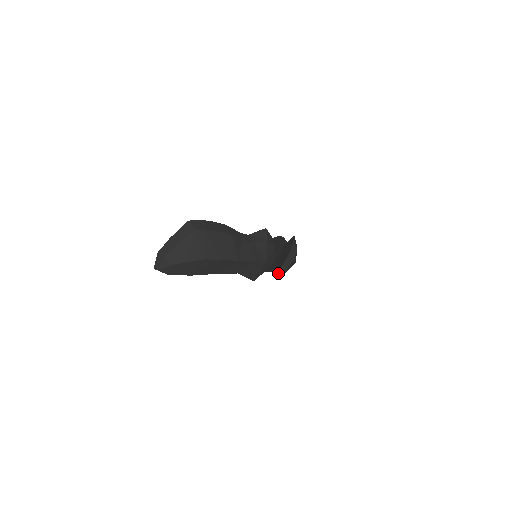
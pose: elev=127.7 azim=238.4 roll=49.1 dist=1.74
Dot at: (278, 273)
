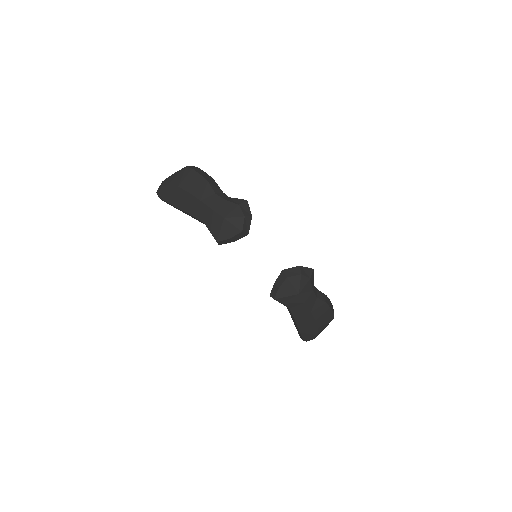
Dot at: (273, 290)
